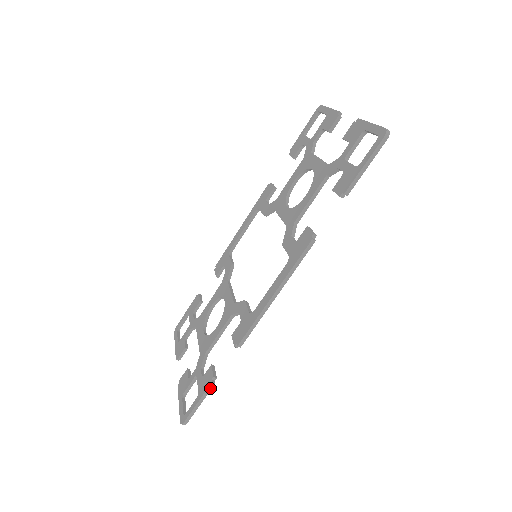
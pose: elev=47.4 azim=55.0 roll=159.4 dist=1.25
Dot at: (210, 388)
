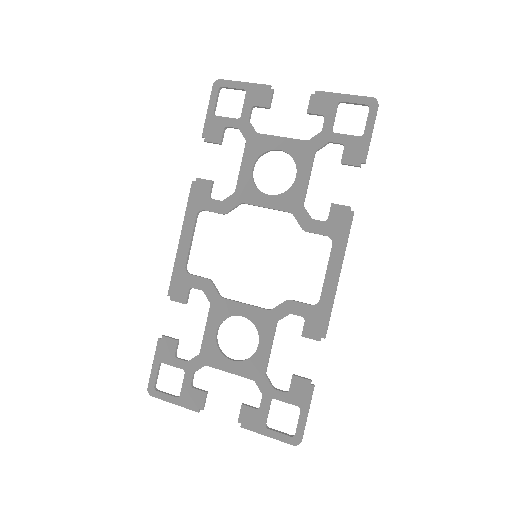
Dot at: occluded
